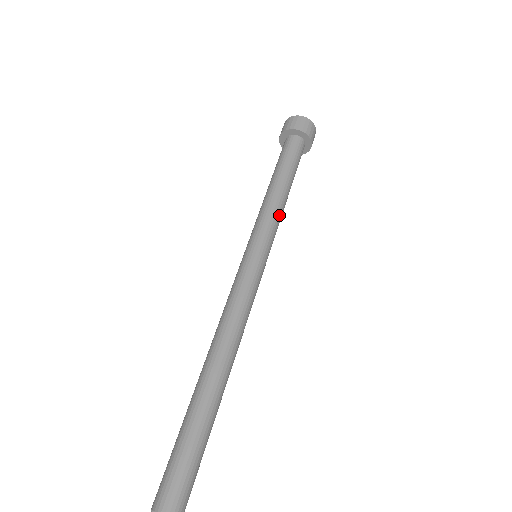
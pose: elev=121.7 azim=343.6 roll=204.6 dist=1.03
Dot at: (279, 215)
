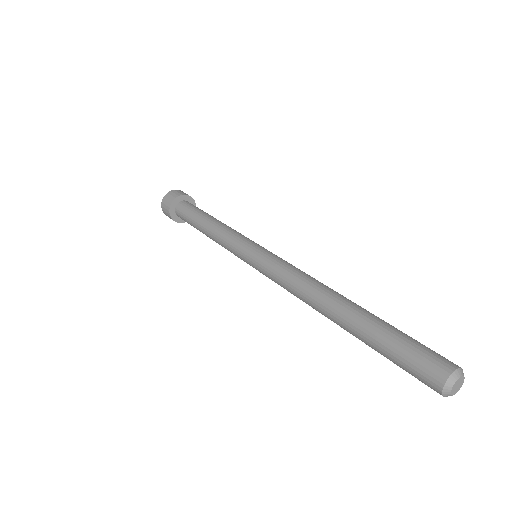
Dot at: occluded
